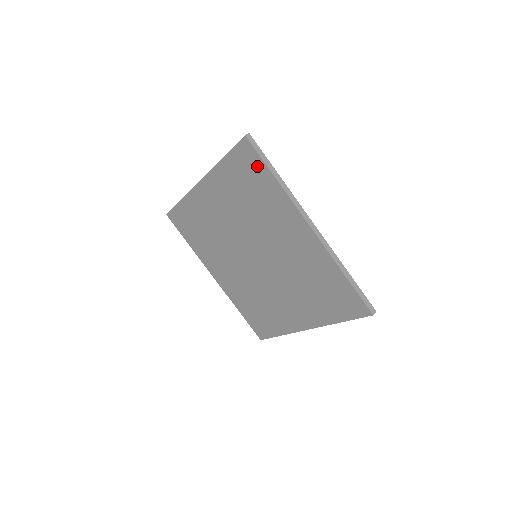
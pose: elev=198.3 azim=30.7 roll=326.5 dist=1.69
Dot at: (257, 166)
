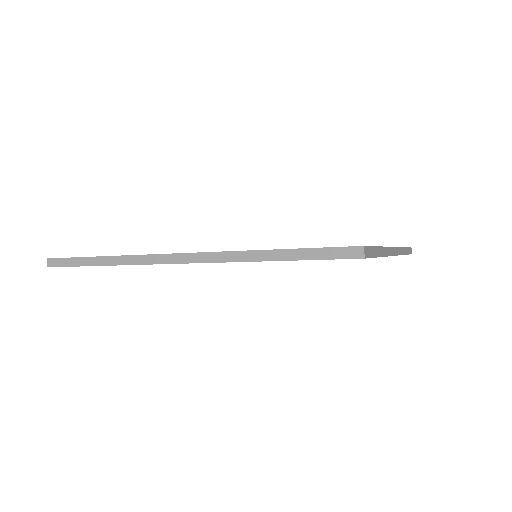
Dot at: occluded
